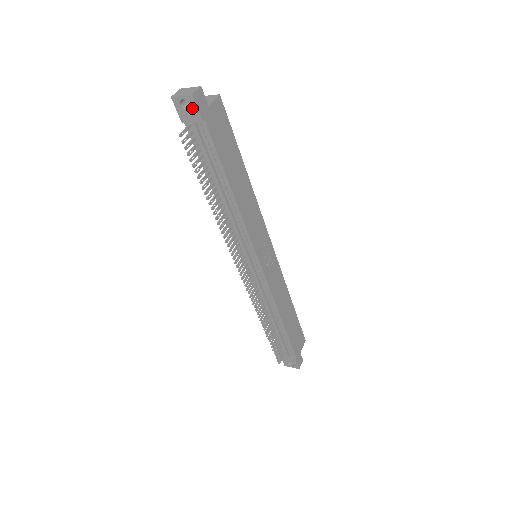
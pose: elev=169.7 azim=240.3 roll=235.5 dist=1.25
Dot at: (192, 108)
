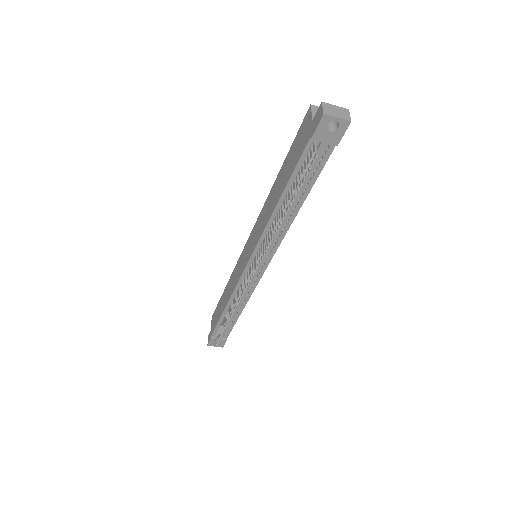
Dot at: (338, 132)
